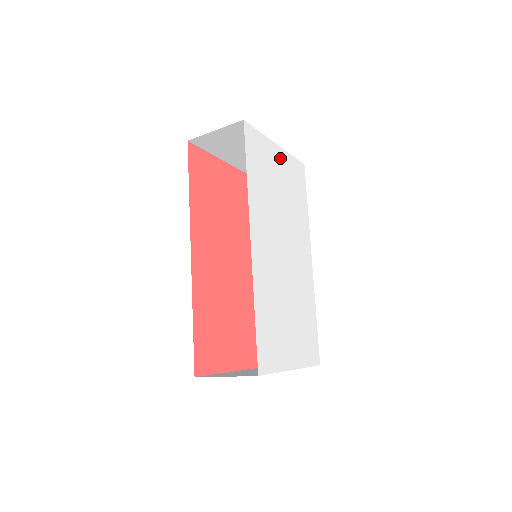
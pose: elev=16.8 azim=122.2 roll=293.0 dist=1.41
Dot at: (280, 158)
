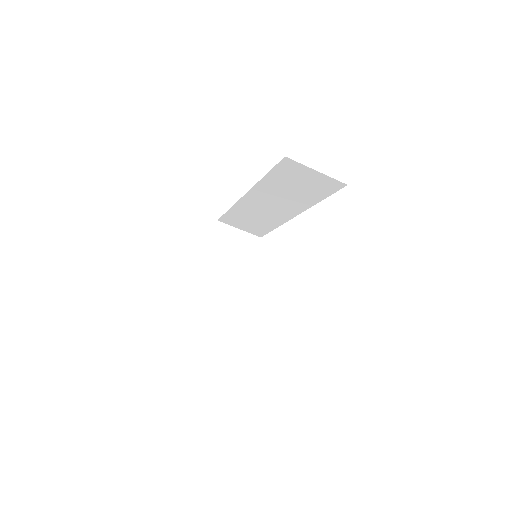
Dot at: occluded
